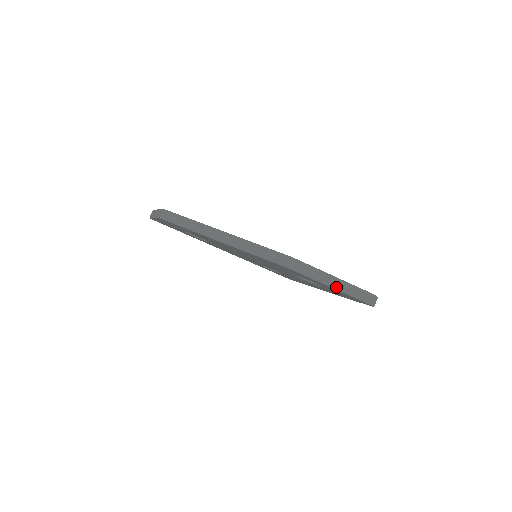
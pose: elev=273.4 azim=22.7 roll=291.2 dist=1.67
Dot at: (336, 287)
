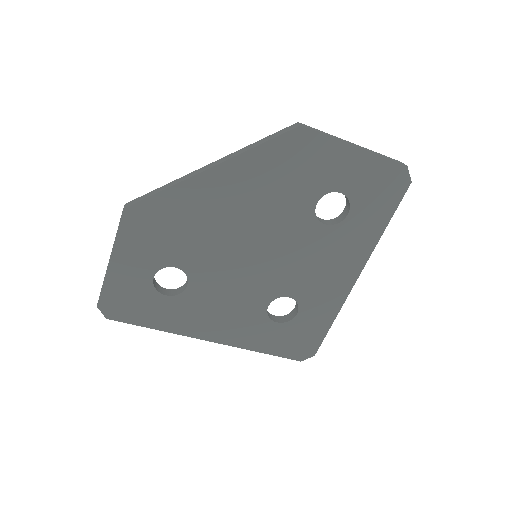
Dot at: (360, 148)
